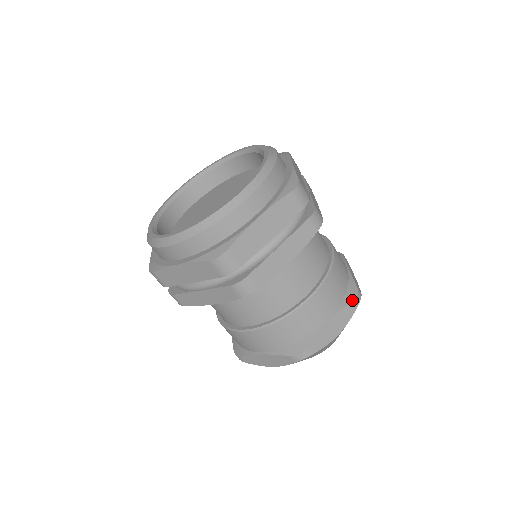
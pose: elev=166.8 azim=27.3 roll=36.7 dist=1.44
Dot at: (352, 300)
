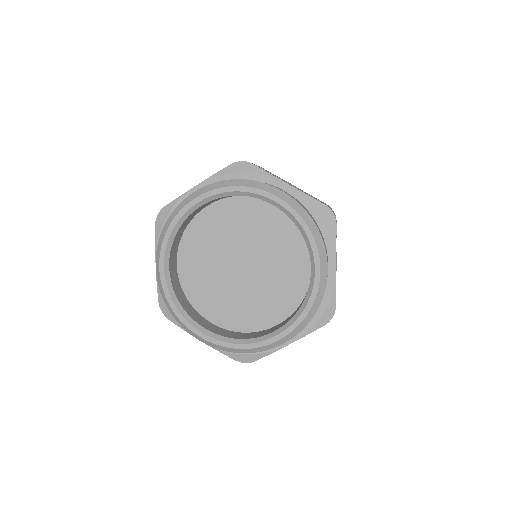
Dot at: occluded
